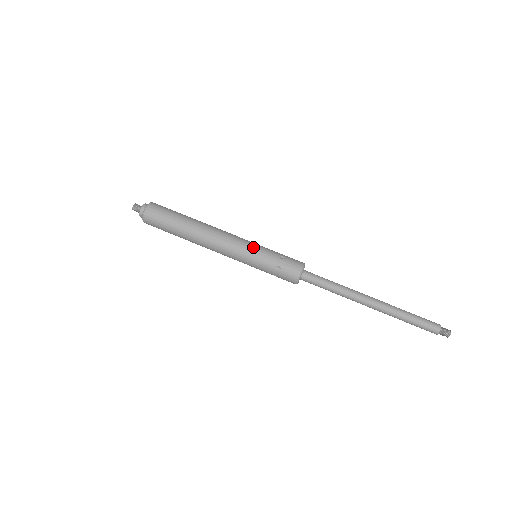
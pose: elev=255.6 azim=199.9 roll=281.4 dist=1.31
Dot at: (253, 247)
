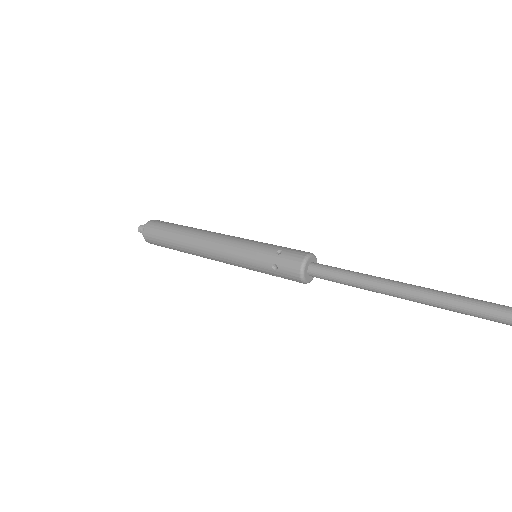
Dot at: (245, 246)
